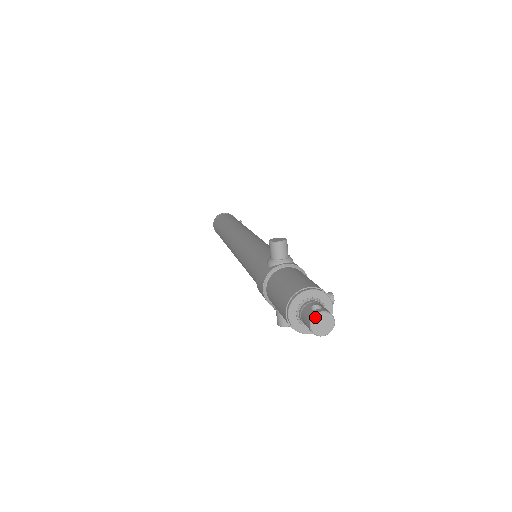
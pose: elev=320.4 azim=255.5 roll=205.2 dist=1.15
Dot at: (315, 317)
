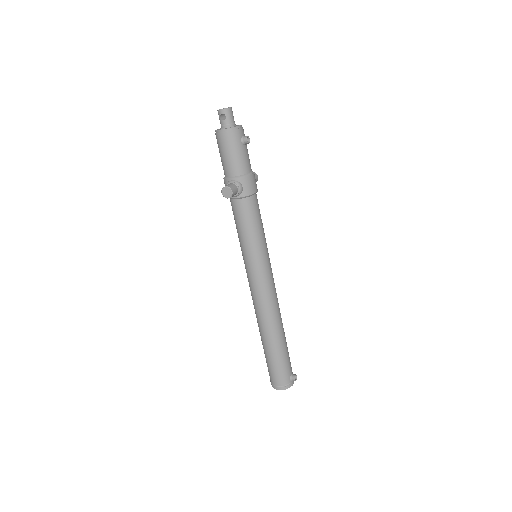
Dot at: occluded
